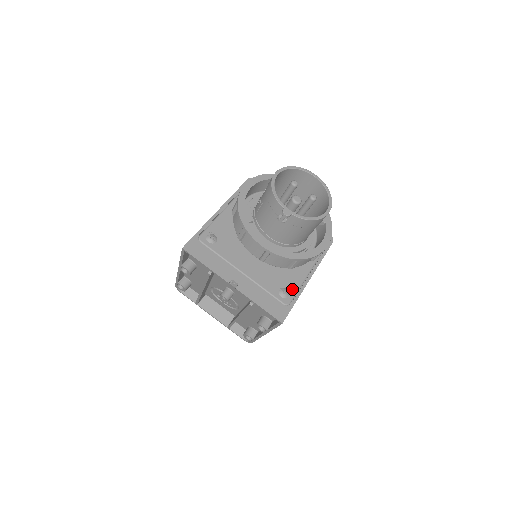
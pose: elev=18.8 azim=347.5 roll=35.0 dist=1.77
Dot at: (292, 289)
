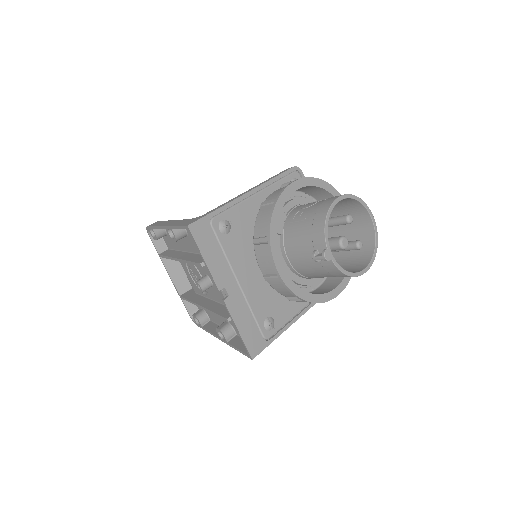
Dot at: (279, 322)
